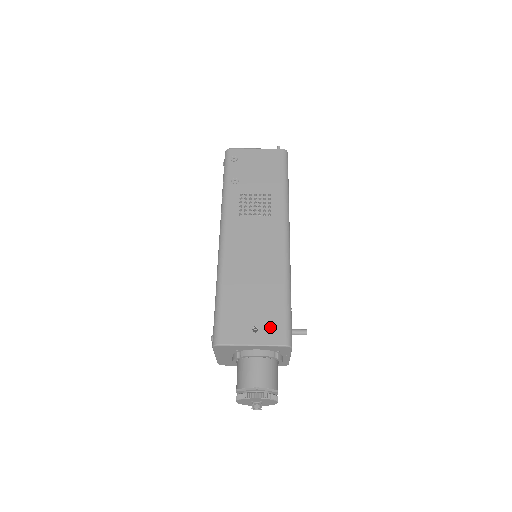
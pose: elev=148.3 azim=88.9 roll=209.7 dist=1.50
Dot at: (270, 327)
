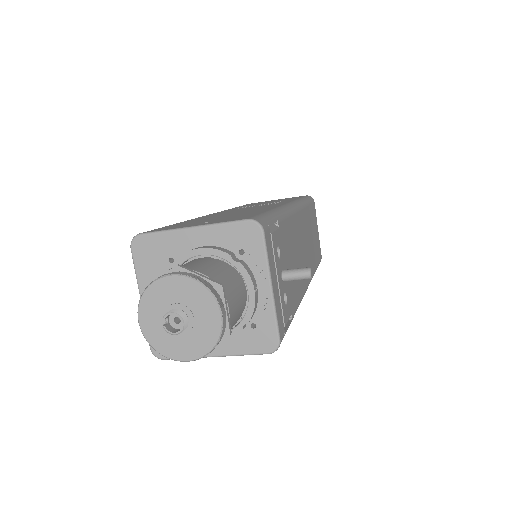
Dot at: (232, 218)
